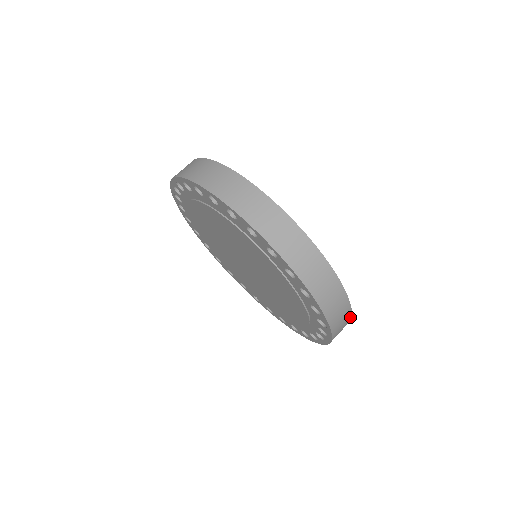
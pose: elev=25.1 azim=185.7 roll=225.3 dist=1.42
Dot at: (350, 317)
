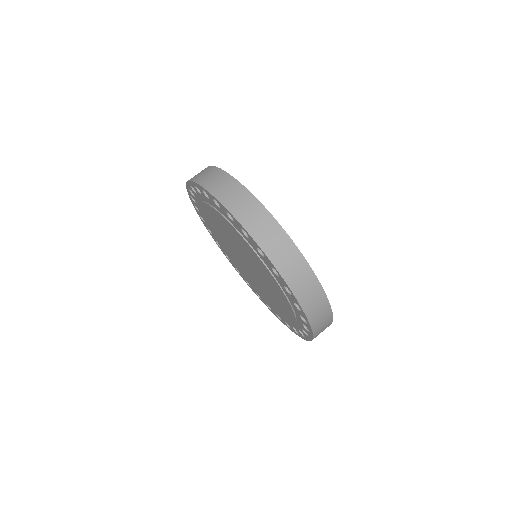
Dot at: occluded
